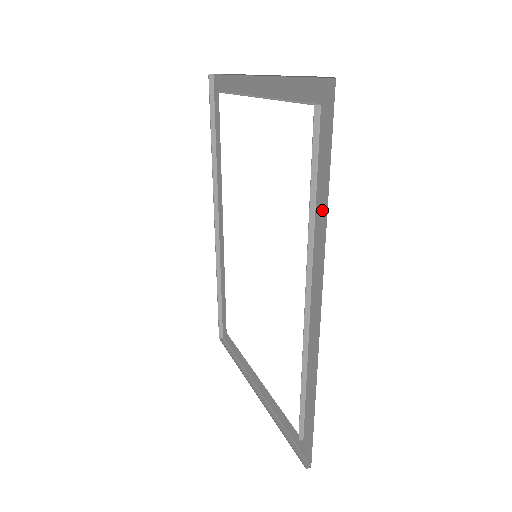
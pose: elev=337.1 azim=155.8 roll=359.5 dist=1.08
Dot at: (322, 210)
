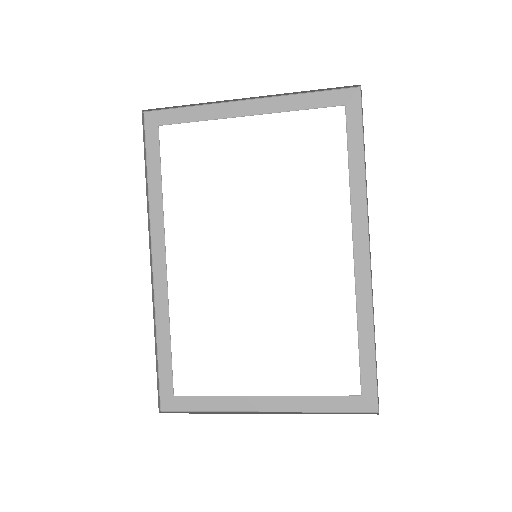
Dot at: (358, 174)
